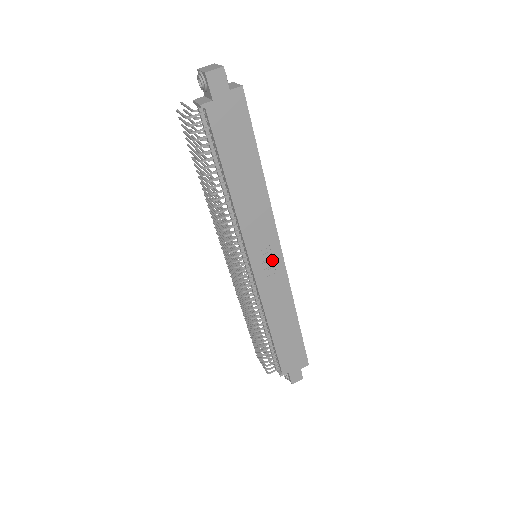
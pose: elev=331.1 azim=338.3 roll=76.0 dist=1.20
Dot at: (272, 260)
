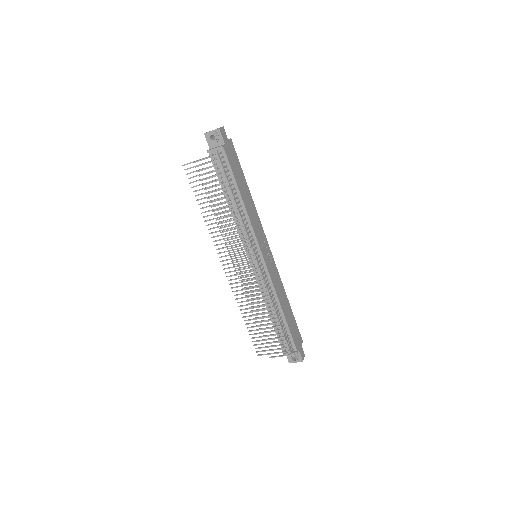
Dot at: (268, 253)
